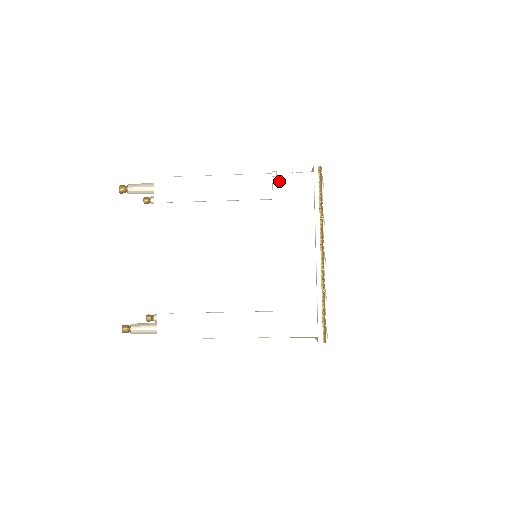
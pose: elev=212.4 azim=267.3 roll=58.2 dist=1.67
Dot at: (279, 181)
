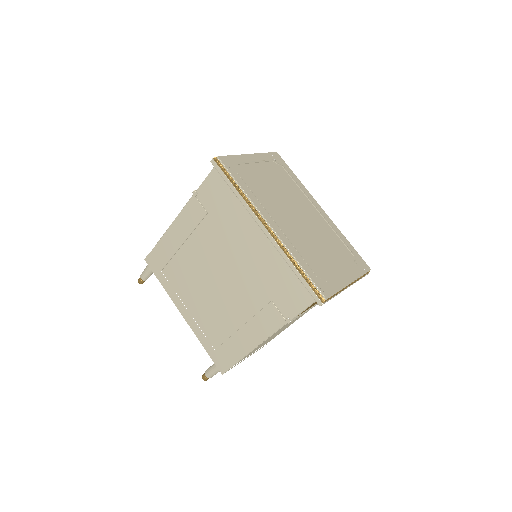
Dot at: (201, 195)
